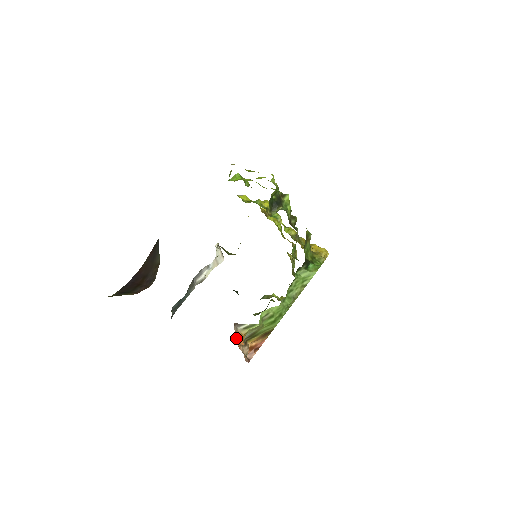
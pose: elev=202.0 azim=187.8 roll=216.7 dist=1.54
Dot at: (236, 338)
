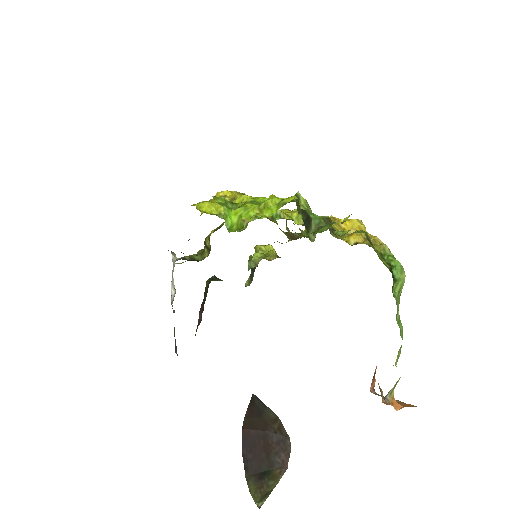
Dot at: occluded
